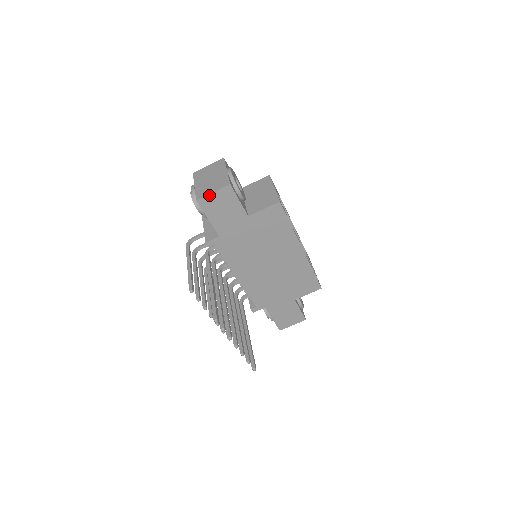
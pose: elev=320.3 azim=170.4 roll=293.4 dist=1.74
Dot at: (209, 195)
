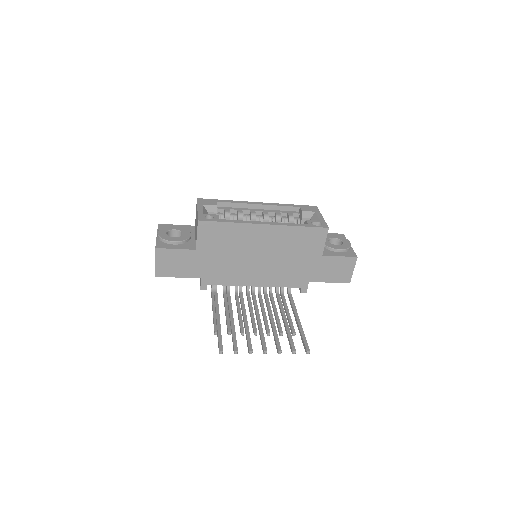
Dot at: (156, 266)
